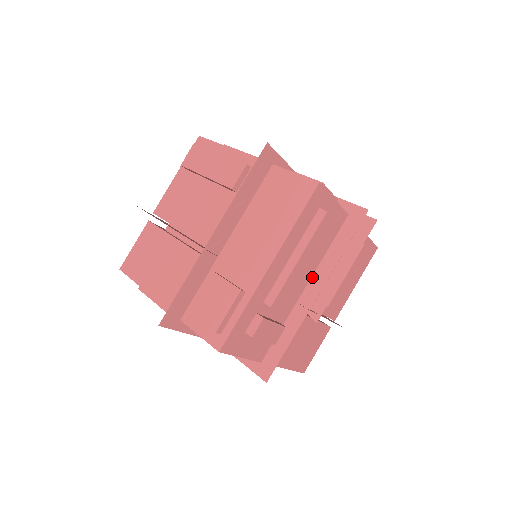
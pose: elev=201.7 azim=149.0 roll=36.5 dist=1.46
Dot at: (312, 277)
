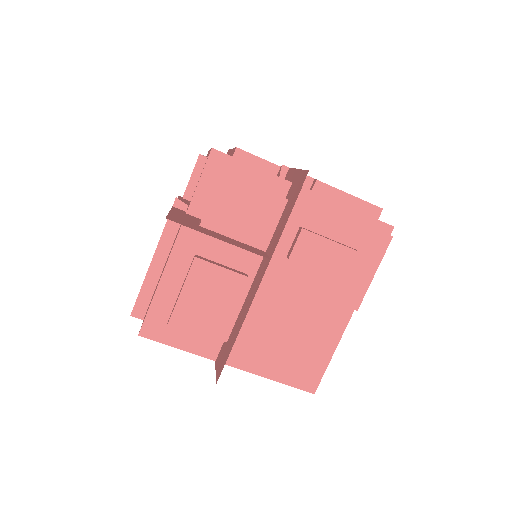
Dot at: occluded
